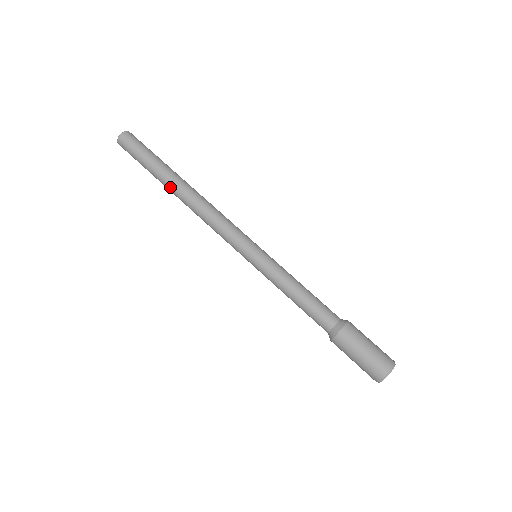
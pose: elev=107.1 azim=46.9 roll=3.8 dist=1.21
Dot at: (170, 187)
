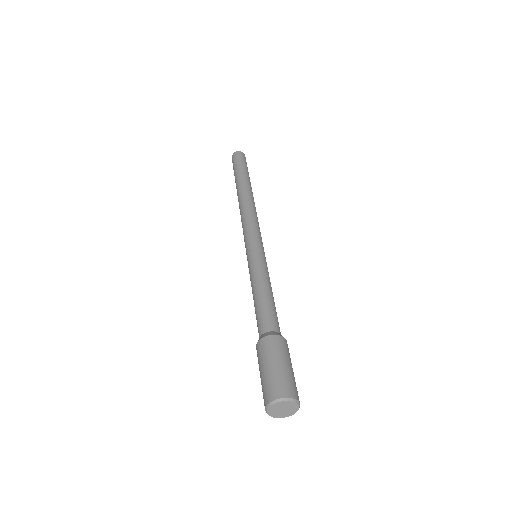
Dot at: (237, 192)
